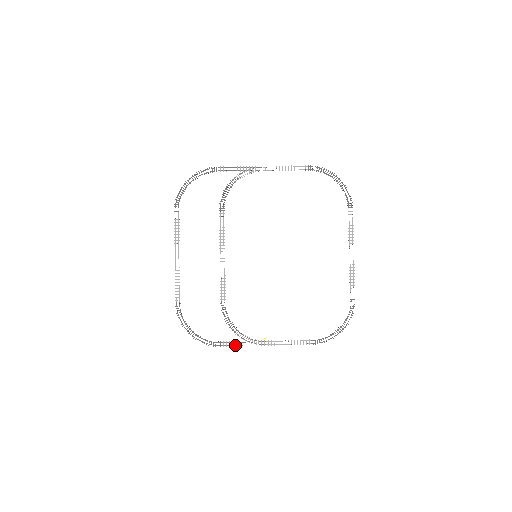
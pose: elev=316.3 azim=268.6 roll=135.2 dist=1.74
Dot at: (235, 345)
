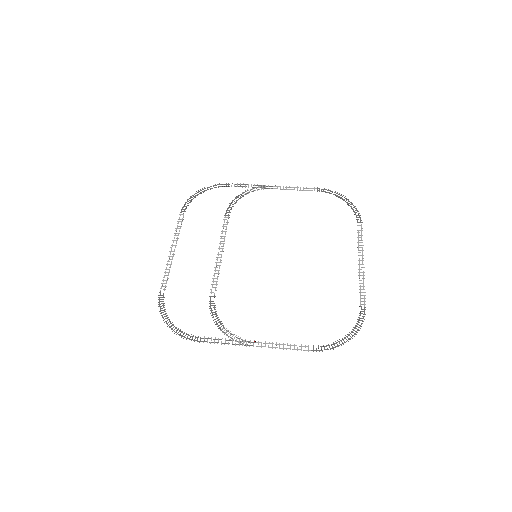
Dot at: (218, 342)
